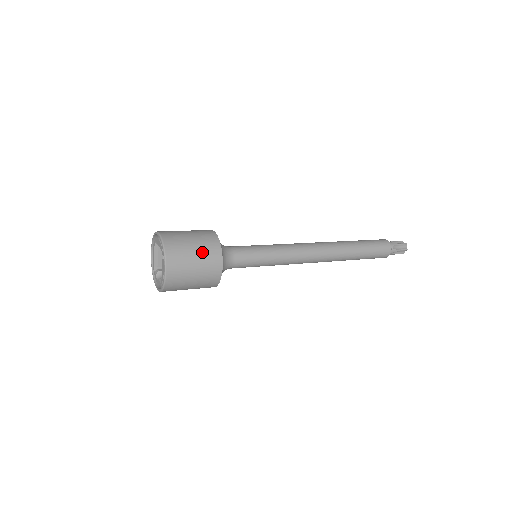
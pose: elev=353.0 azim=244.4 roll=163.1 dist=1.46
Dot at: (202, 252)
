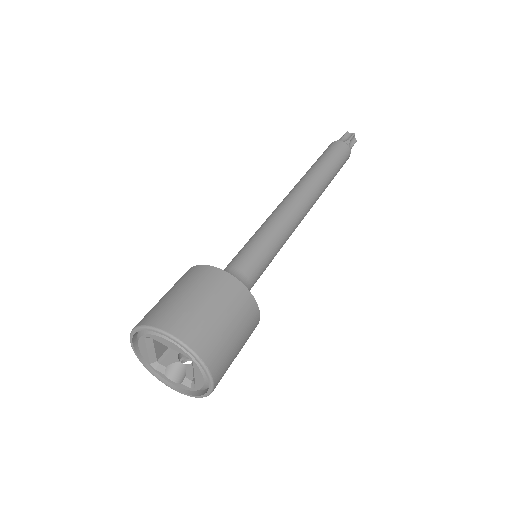
Dot at: (236, 317)
